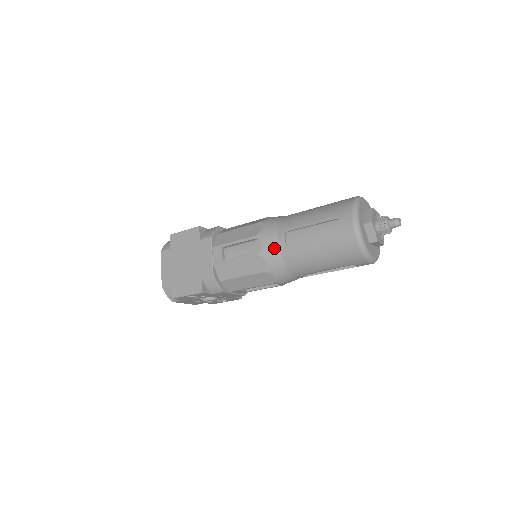
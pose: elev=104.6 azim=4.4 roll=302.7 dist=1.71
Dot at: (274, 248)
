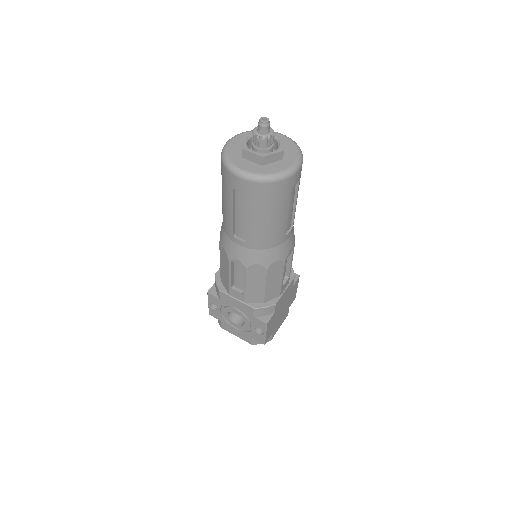
Dot at: occluded
